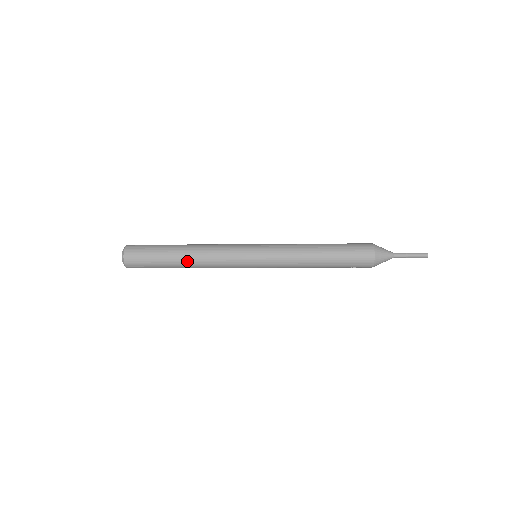
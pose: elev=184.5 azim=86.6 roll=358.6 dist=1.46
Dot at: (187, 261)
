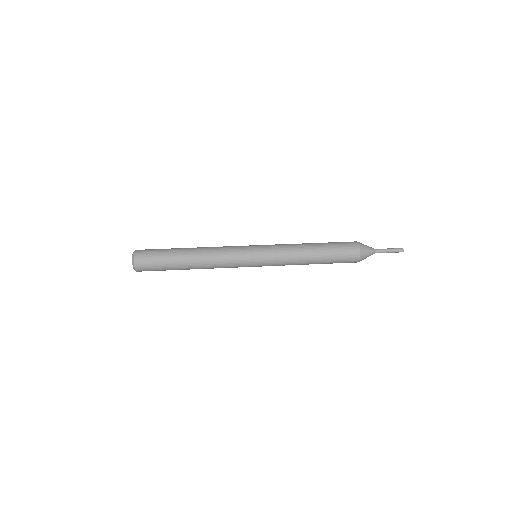
Dot at: (195, 266)
